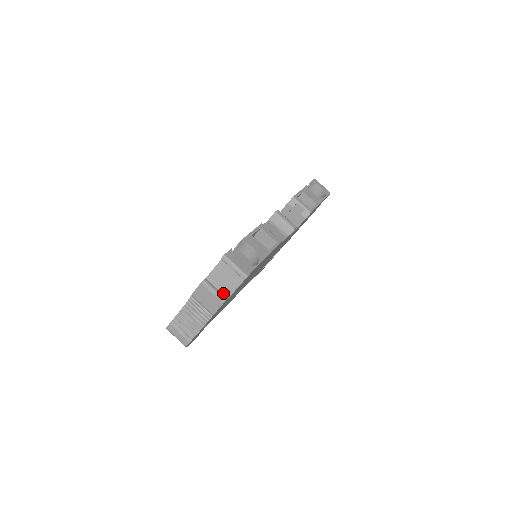
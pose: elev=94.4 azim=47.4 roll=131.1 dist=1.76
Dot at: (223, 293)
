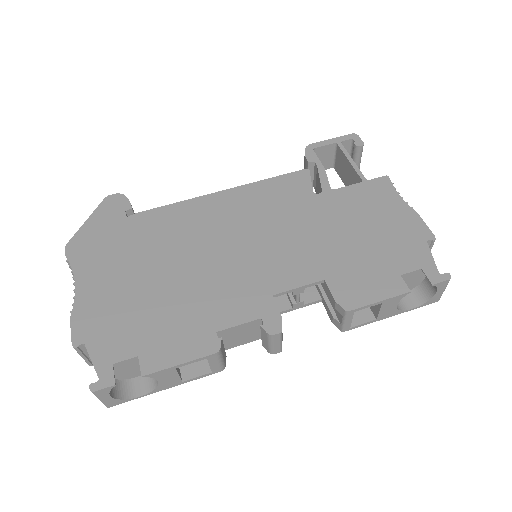
Dot at: occluded
